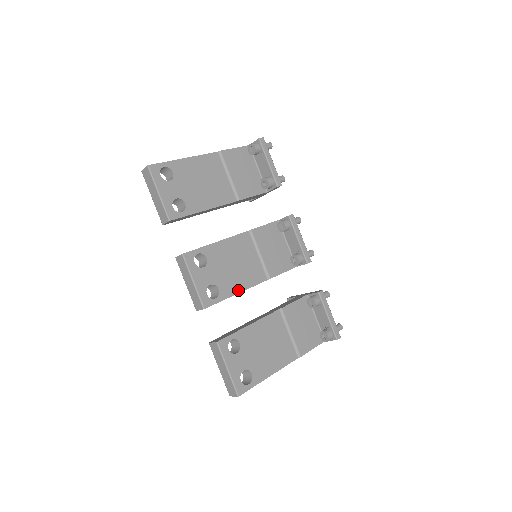
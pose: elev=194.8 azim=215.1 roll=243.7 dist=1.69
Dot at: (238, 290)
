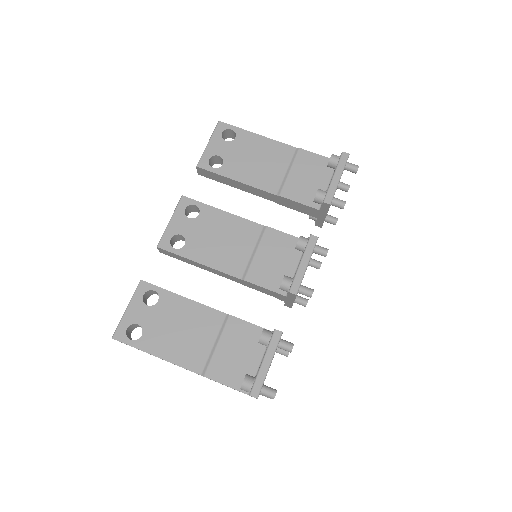
Dot at: (202, 261)
